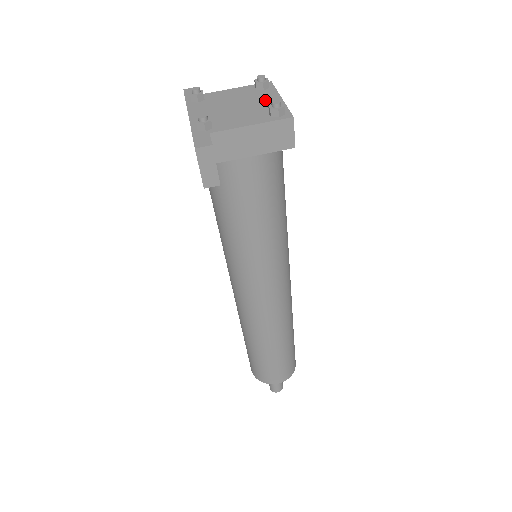
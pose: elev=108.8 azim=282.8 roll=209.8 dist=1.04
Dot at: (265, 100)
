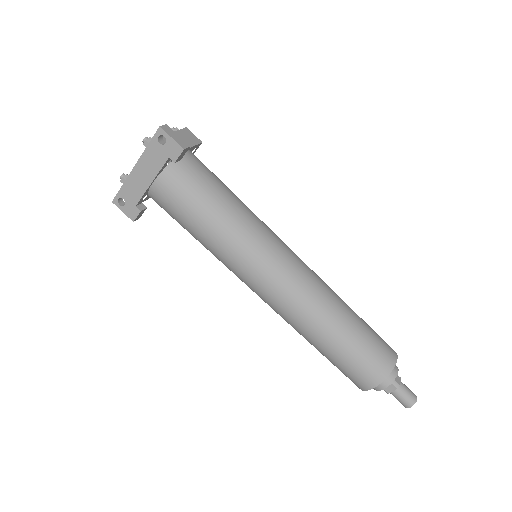
Dot at: occluded
